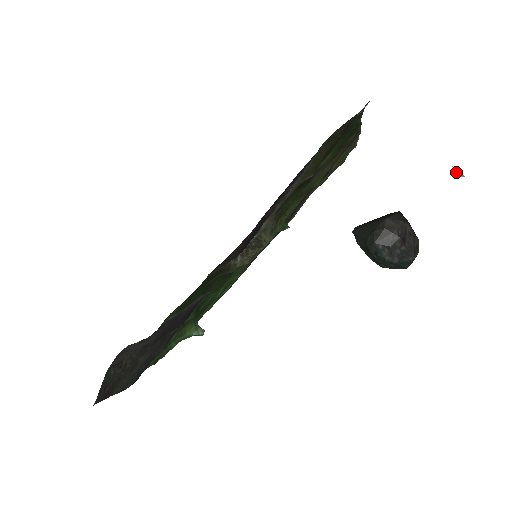
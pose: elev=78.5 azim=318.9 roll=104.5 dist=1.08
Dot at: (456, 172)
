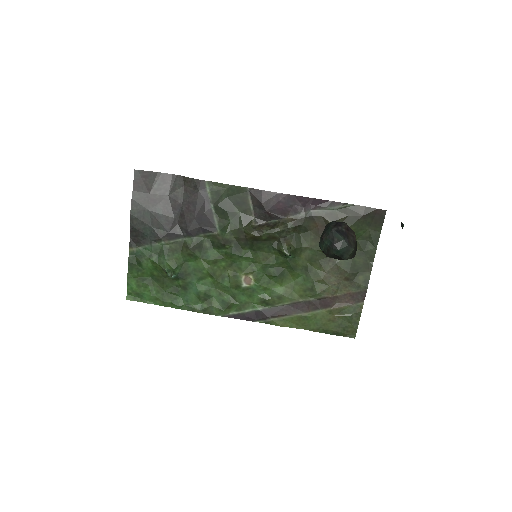
Dot at: (401, 223)
